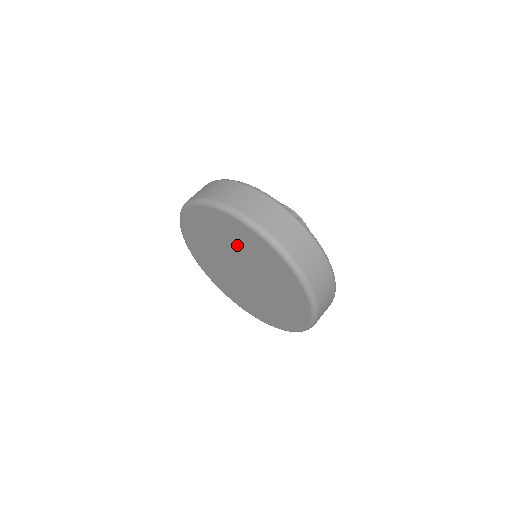
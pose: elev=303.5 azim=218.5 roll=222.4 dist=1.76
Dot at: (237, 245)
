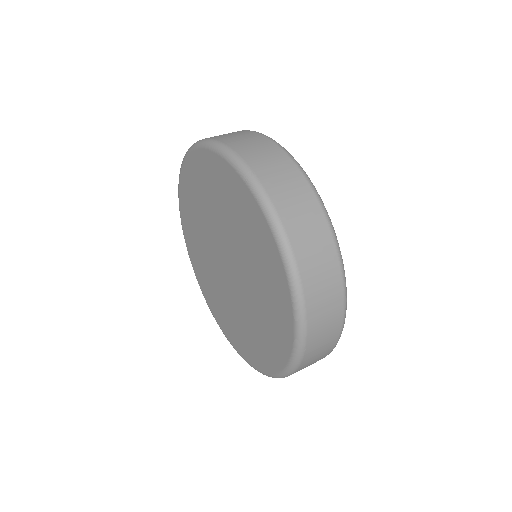
Dot at: (207, 206)
